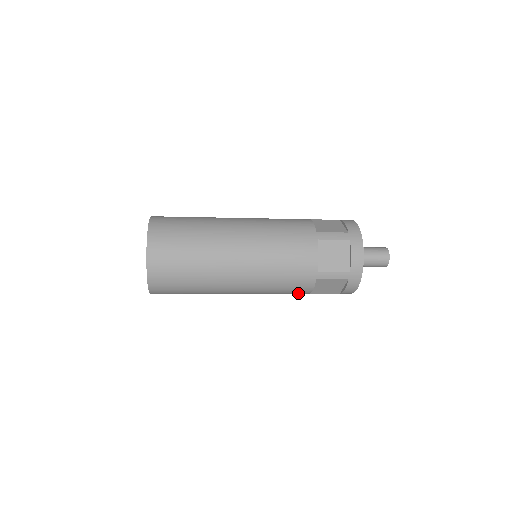
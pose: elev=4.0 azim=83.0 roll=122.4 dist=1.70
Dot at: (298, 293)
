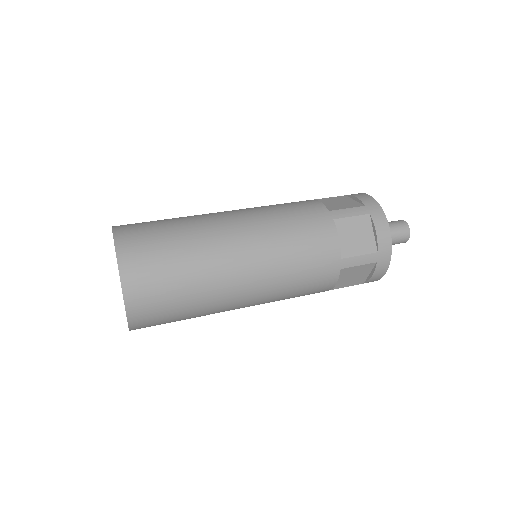
Dot at: (316, 292)
